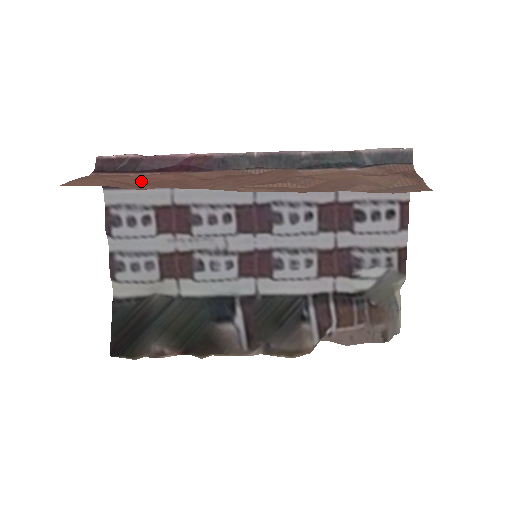
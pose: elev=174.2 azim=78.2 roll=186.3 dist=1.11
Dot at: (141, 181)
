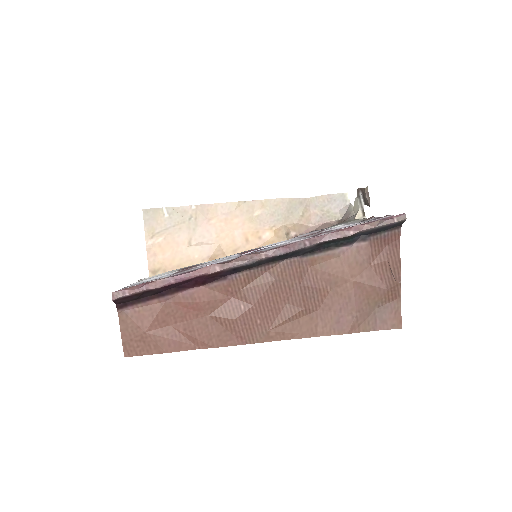
Dot at: (178, 320)
